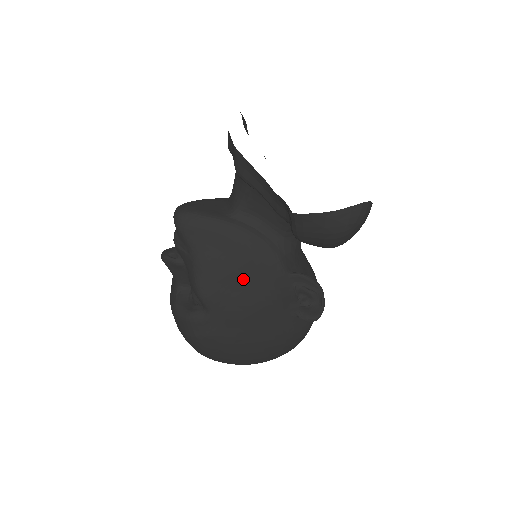
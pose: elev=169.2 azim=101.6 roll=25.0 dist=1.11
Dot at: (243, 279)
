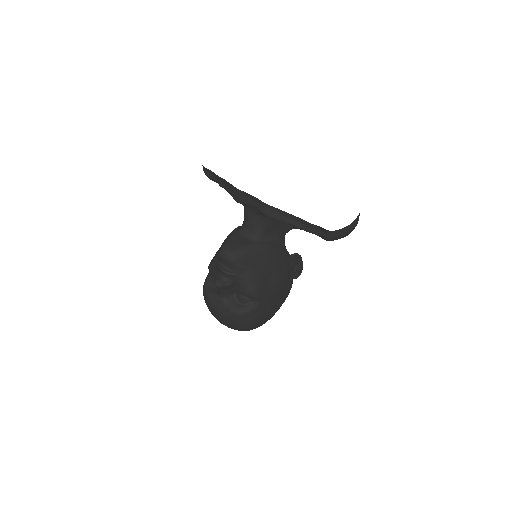
Dot at: (272, 273)
